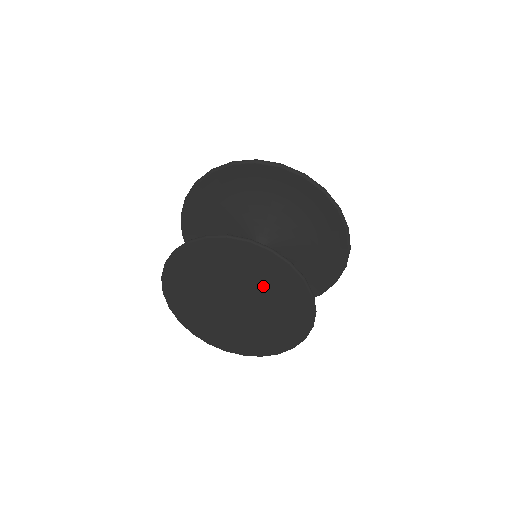
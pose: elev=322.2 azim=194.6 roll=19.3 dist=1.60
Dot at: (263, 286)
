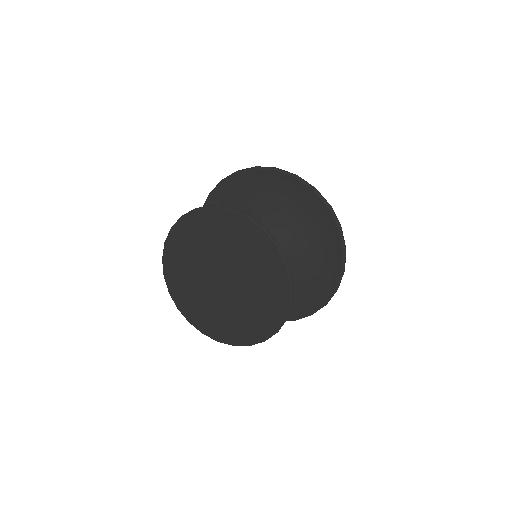
Dot at: (236, 250)
